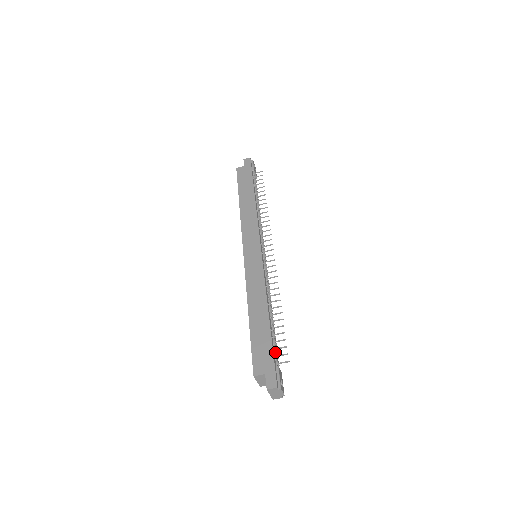
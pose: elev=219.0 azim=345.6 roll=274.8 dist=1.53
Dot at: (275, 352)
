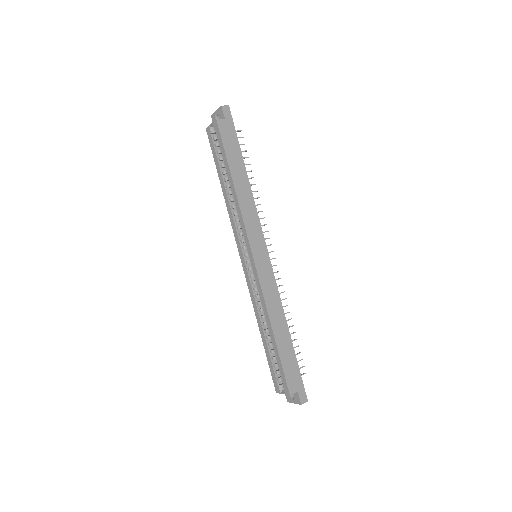
Dot at: (297, 367)
